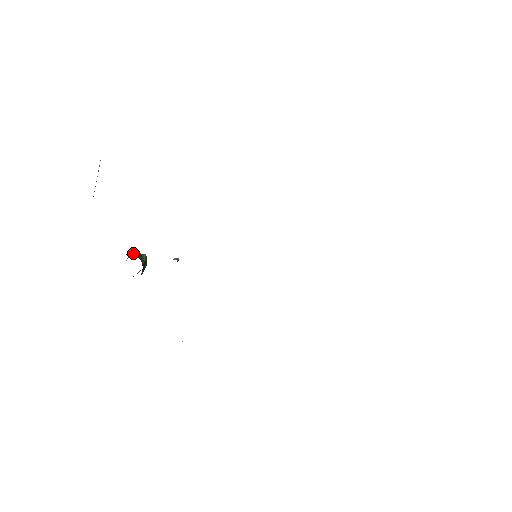
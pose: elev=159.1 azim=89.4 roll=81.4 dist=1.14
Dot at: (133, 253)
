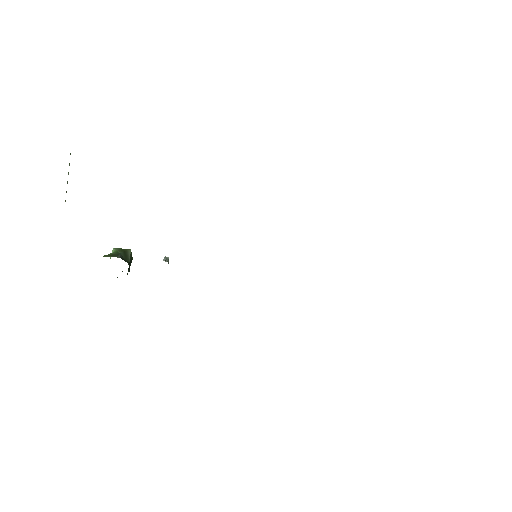
Dot at: (116, 251)
